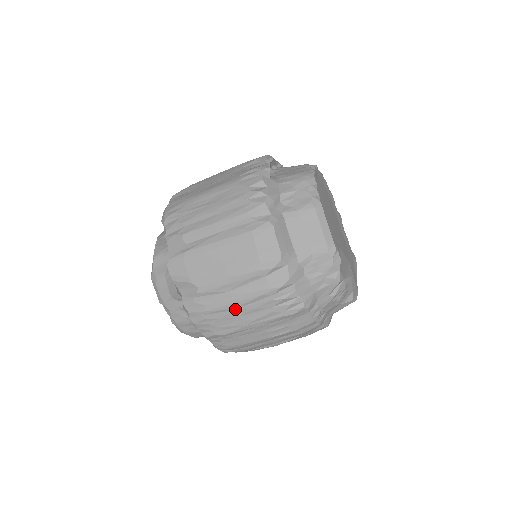
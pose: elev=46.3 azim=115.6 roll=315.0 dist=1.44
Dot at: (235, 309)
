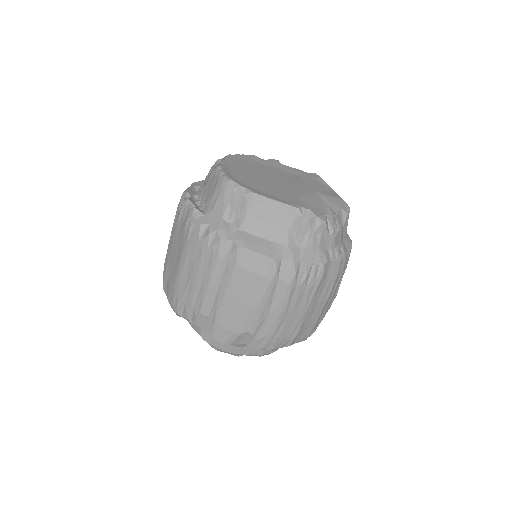
Dot at: (285, 316)
